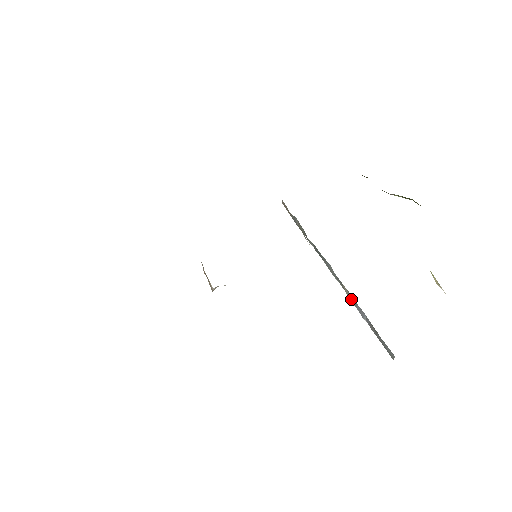
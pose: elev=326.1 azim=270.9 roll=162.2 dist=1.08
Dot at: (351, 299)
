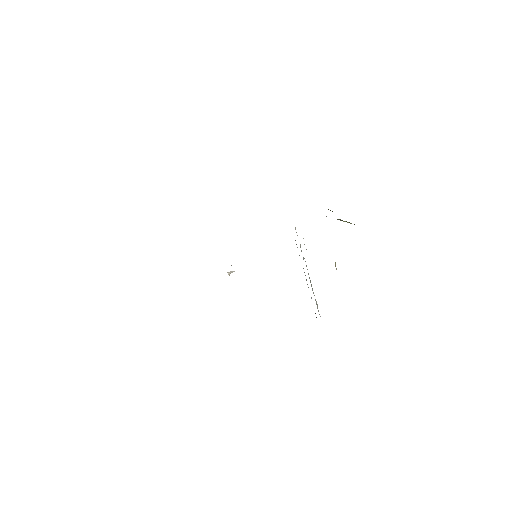
Dot at: occluded
